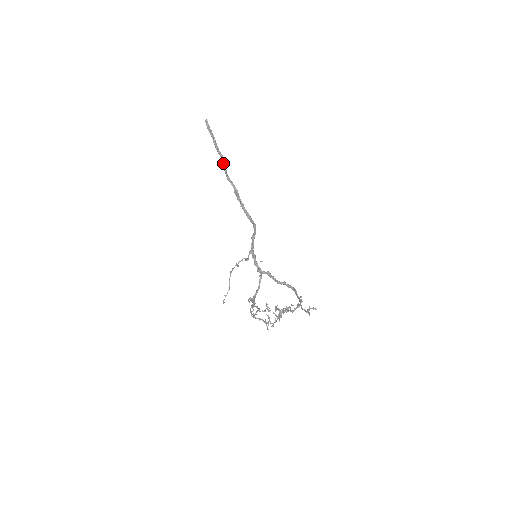
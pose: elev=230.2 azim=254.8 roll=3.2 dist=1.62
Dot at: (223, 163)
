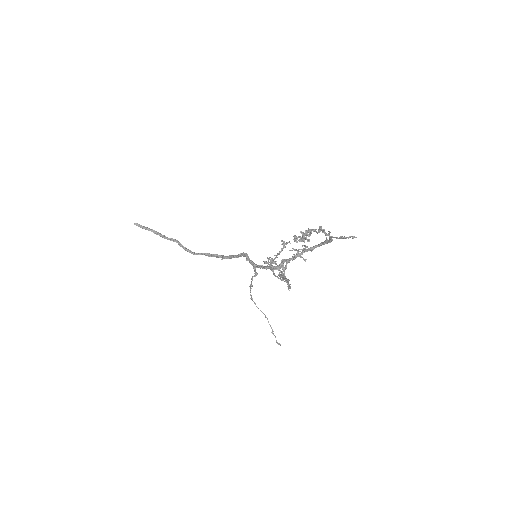
Dot at: (179, 245)
